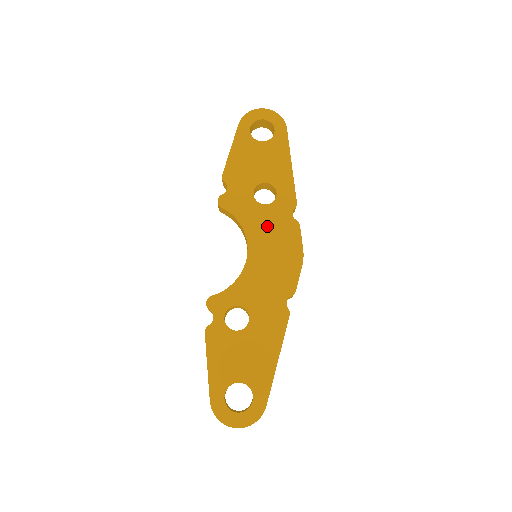
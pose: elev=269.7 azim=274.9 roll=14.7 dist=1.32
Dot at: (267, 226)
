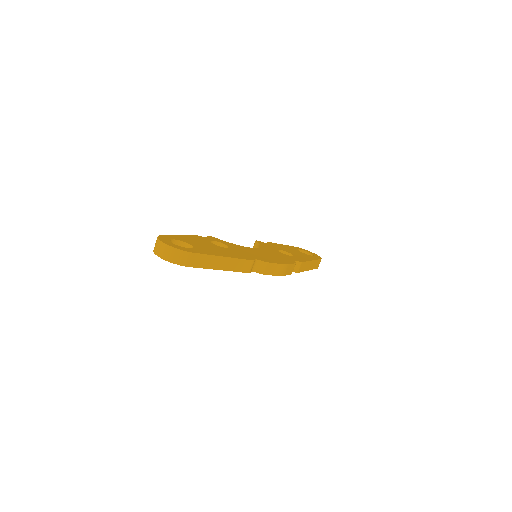
Dot at: (275, 253)
